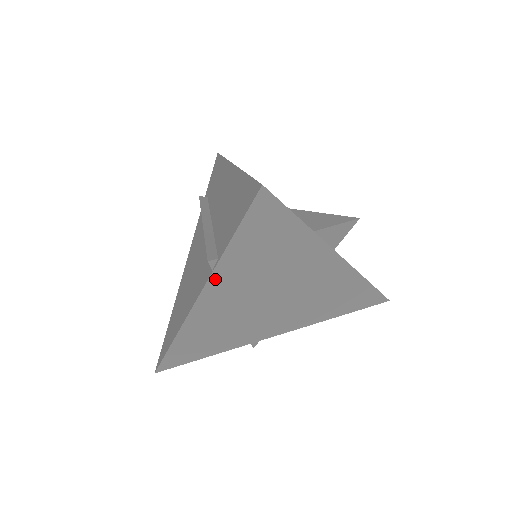
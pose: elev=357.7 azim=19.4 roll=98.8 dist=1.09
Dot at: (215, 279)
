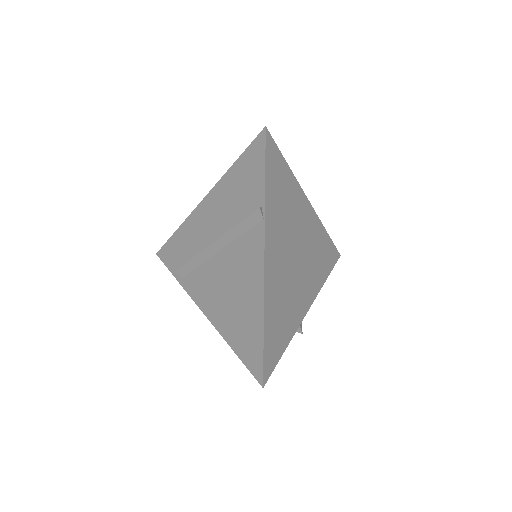
Dot at: (267, 228)
